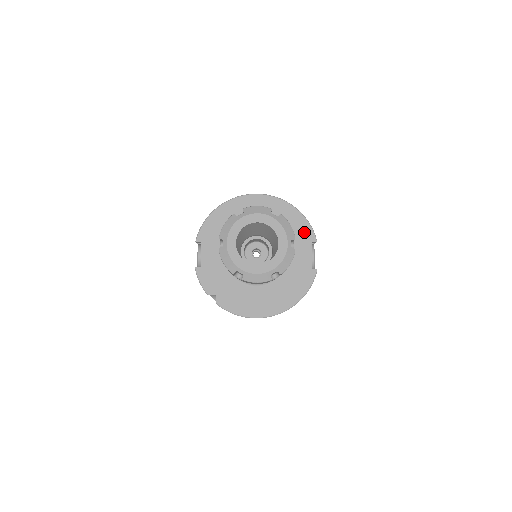
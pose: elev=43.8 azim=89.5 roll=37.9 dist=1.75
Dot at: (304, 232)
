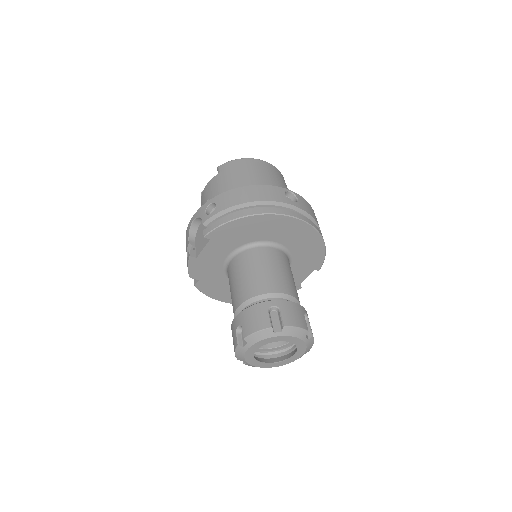
Dot at: (315, 262)
